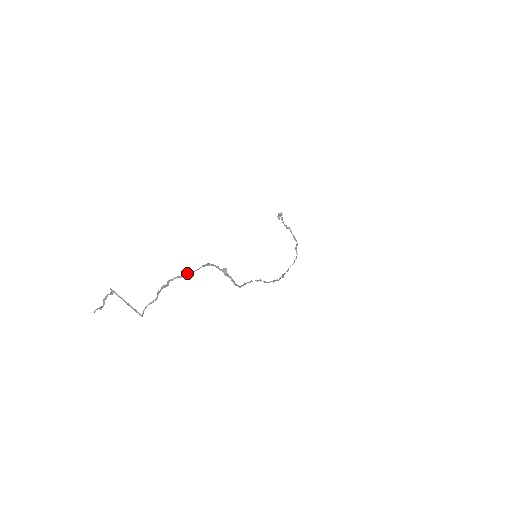
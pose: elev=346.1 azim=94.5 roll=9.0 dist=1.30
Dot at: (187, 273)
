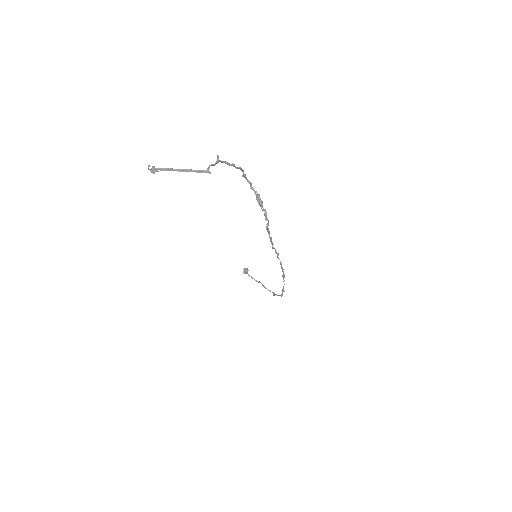
Dot at: (234, 165)
